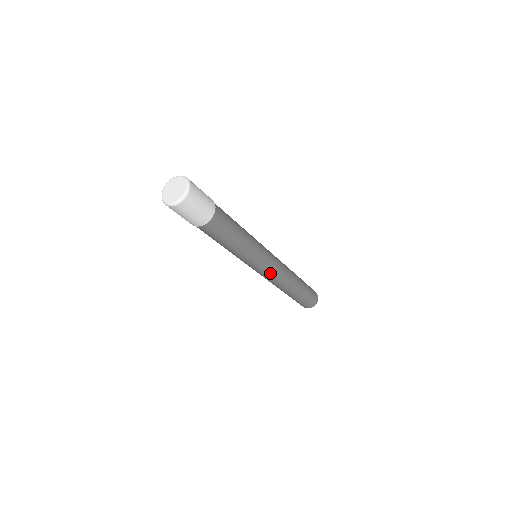
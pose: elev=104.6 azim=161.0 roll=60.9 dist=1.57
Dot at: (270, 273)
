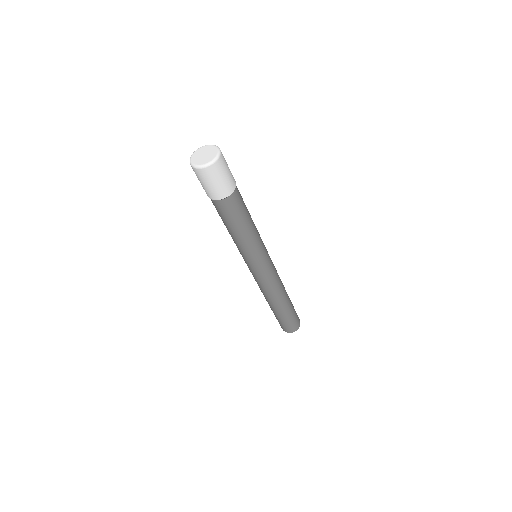
Dot at: (256, 277)
